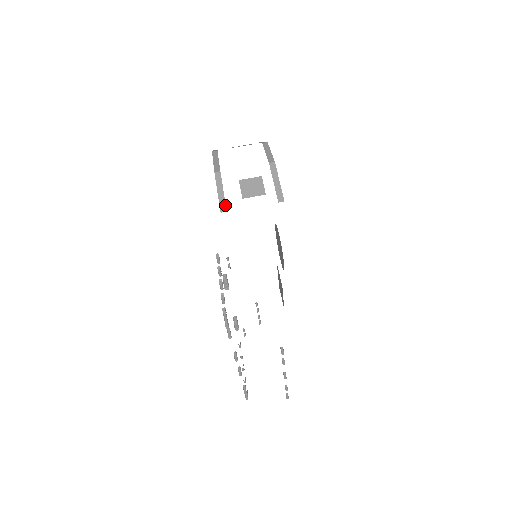
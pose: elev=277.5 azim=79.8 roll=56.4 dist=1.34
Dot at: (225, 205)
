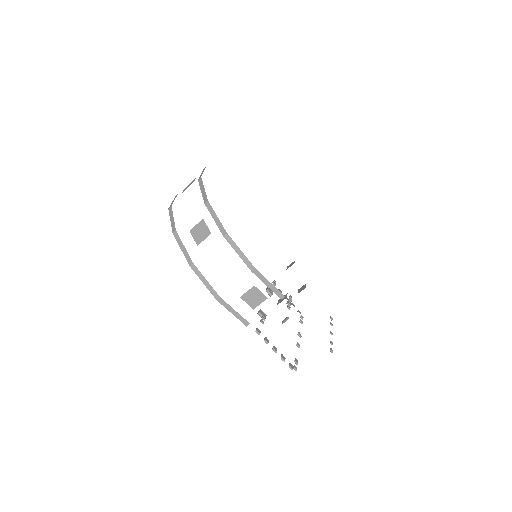
Dot at: (245, 320)
